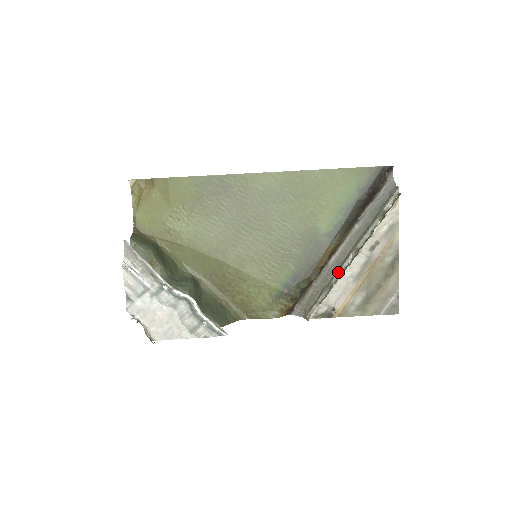
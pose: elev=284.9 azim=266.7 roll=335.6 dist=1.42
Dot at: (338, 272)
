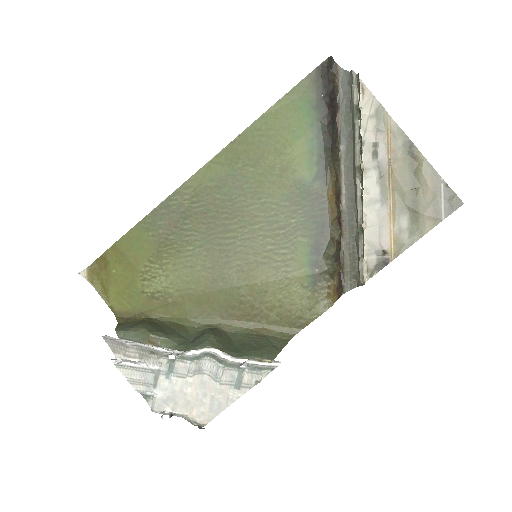
Dot at: (357, 208)
